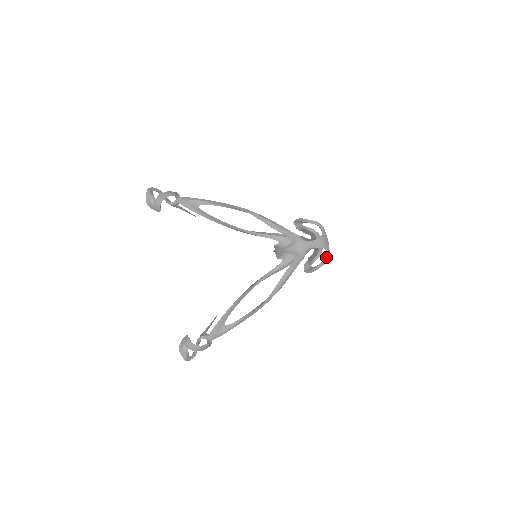
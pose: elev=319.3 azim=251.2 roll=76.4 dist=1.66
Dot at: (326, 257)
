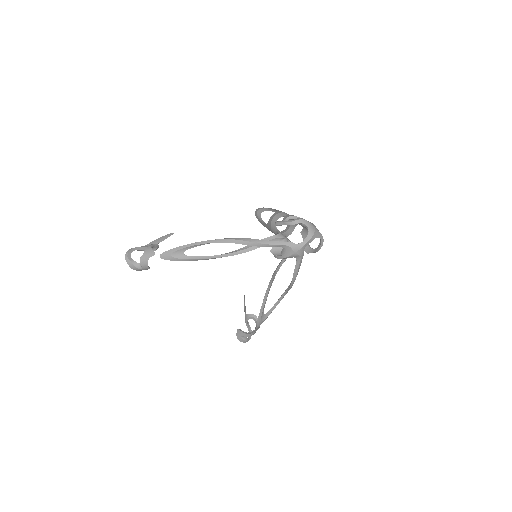
Dot at: (321, 241)
